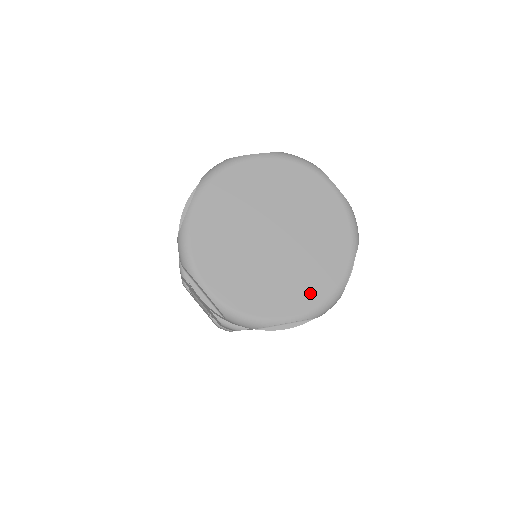
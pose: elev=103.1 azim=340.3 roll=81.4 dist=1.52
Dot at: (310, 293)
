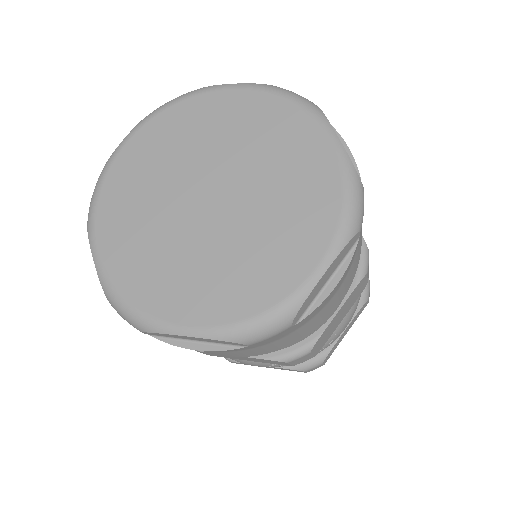
Dot at: (316, 213)
